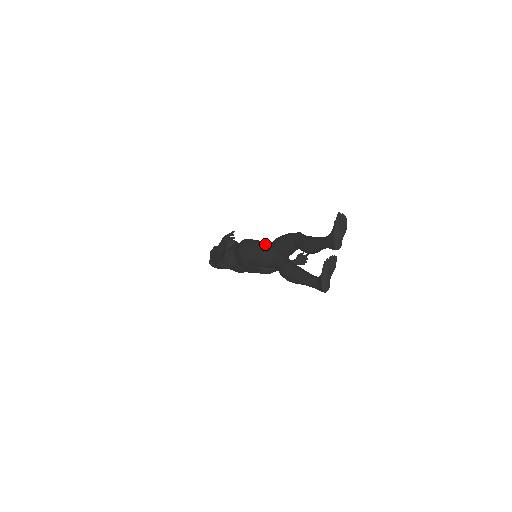
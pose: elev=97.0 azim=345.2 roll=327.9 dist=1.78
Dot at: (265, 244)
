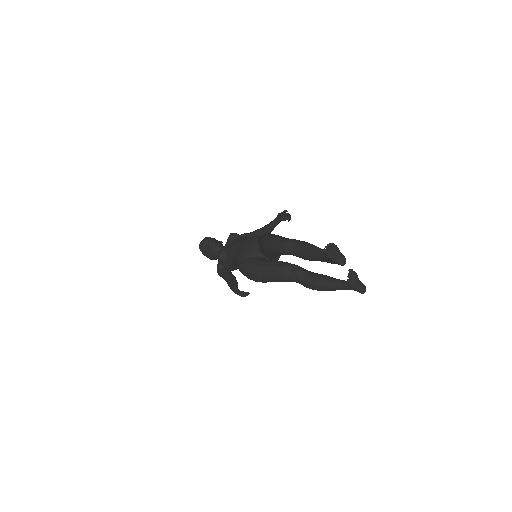
Dot at: (268, 268)
